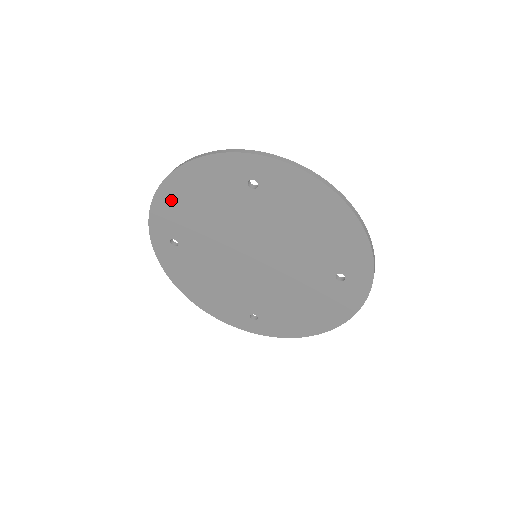
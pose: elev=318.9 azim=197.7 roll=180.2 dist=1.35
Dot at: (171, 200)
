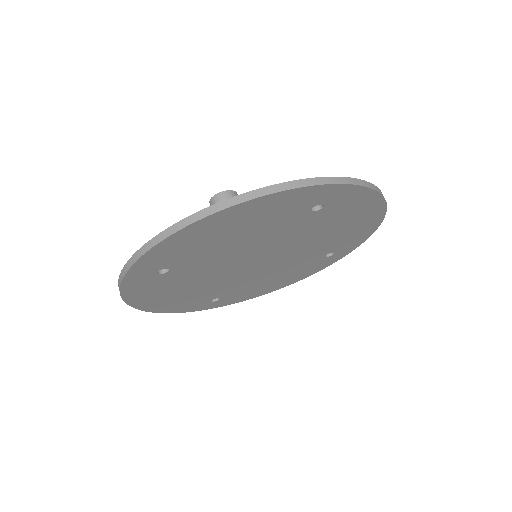
Dot at: (167, 306)
